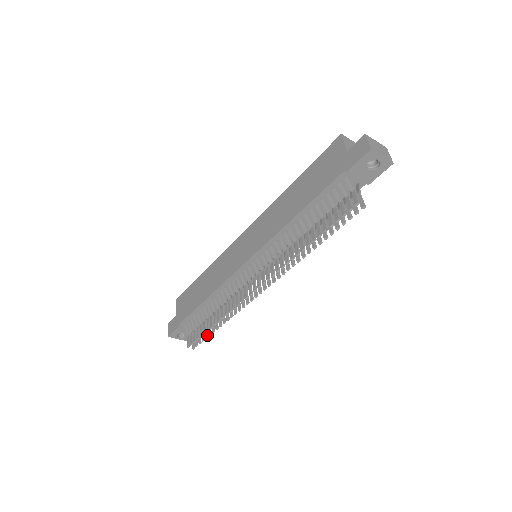
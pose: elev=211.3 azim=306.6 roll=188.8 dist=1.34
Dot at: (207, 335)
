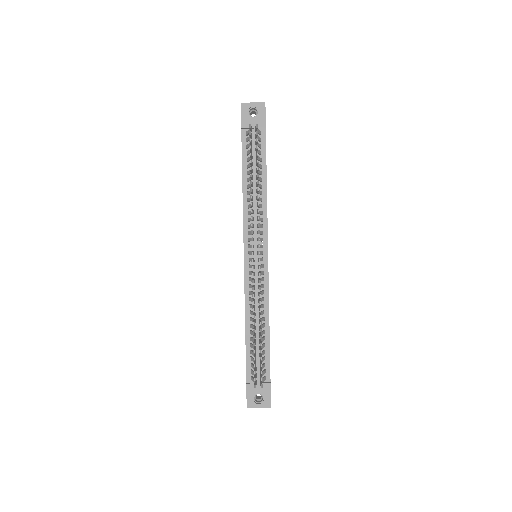
Dot at: (261, 356)
